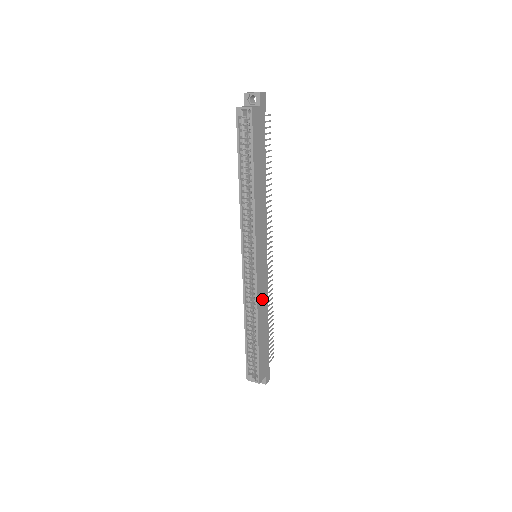
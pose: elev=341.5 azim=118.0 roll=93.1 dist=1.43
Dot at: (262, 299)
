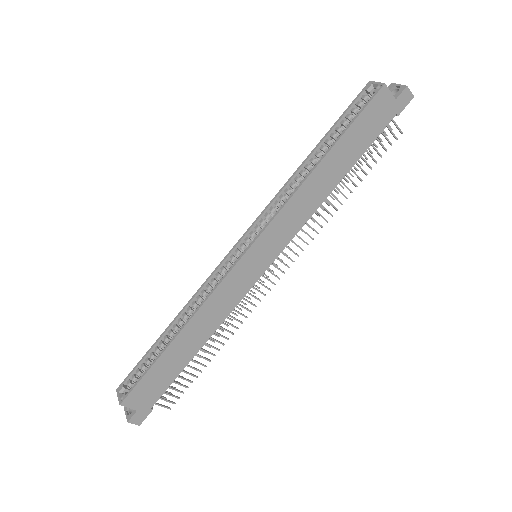
Dot at: (217, 307)
